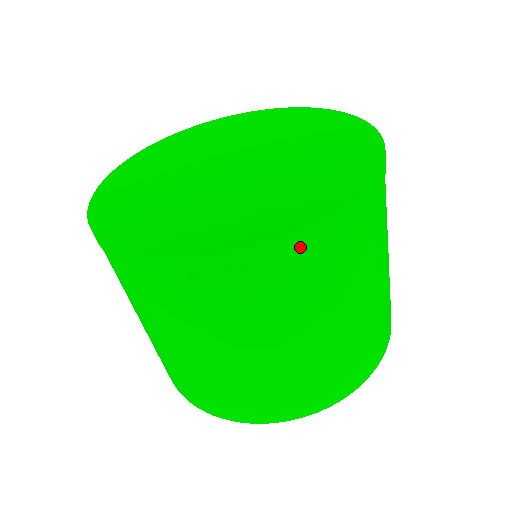
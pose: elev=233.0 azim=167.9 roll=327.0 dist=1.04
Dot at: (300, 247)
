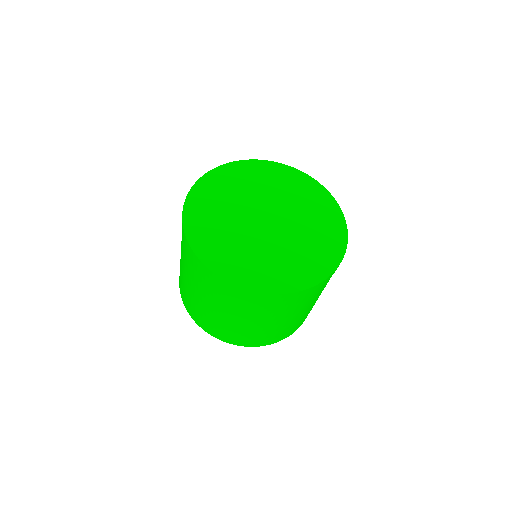
Dot at: (247, 294)
